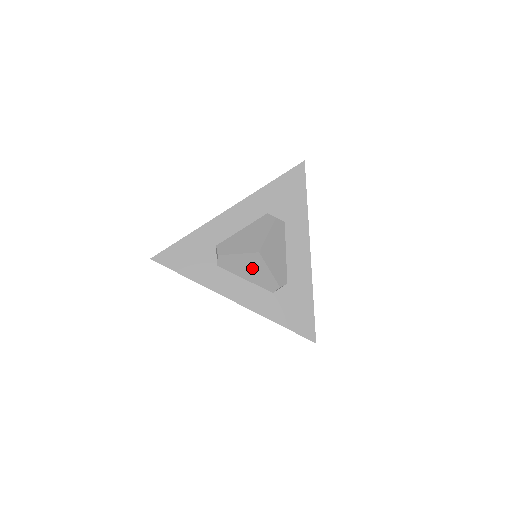
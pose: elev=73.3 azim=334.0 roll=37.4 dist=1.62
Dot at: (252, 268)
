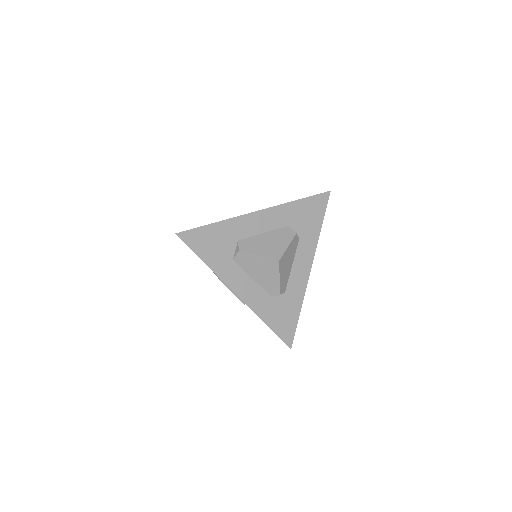
Dot at: (265, 272)
